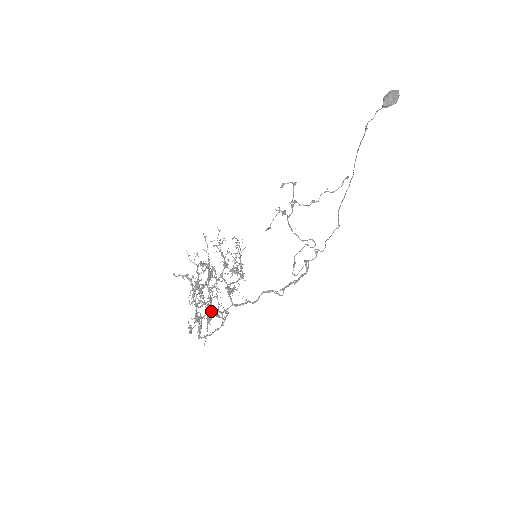
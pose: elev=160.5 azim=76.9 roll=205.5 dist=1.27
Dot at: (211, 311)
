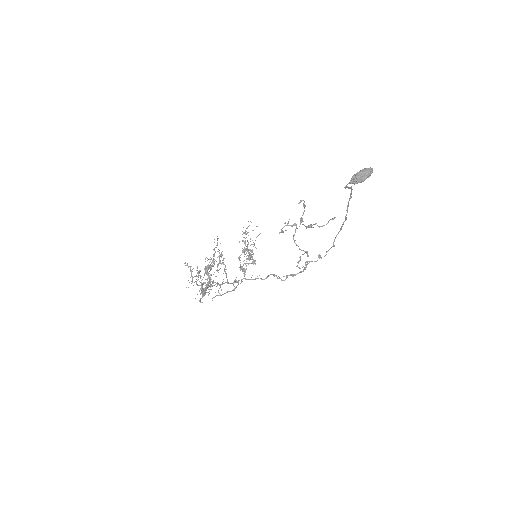
Dot at: (201, 292)
